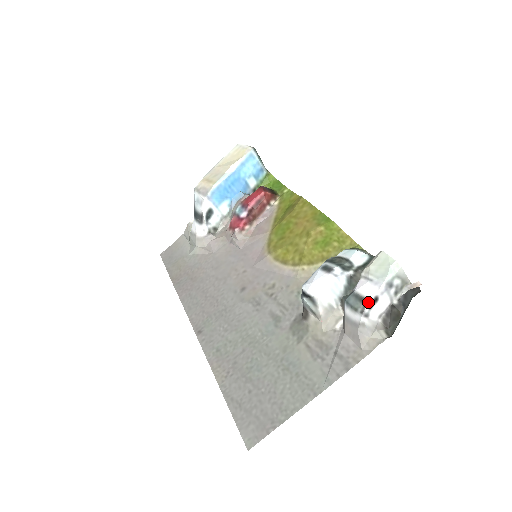
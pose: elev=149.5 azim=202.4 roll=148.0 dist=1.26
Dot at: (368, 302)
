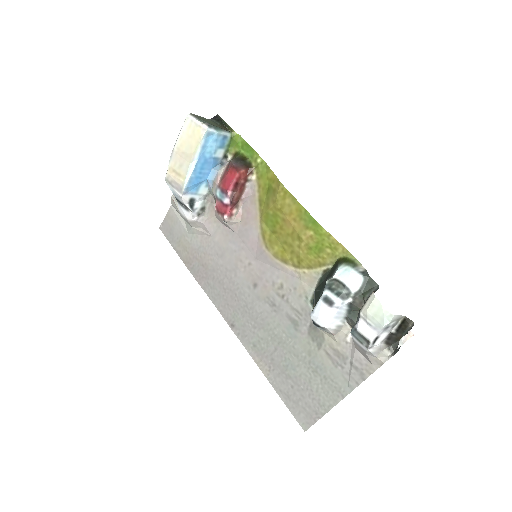
Dot at: (371, 343)
